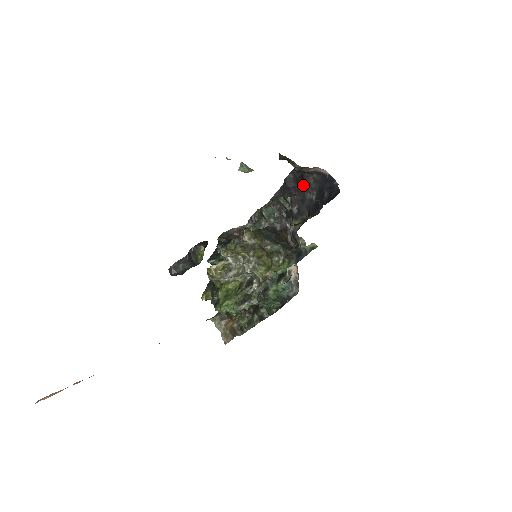
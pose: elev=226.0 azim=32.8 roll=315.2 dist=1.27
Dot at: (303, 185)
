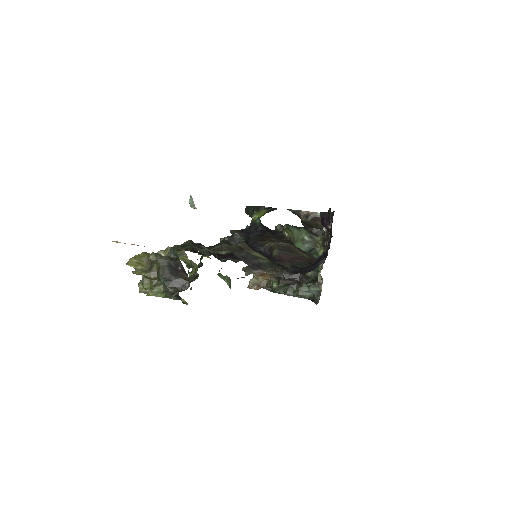
Dot at: (330, 229)
